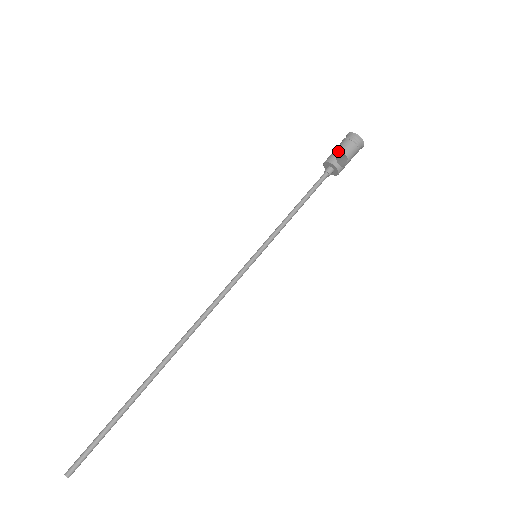
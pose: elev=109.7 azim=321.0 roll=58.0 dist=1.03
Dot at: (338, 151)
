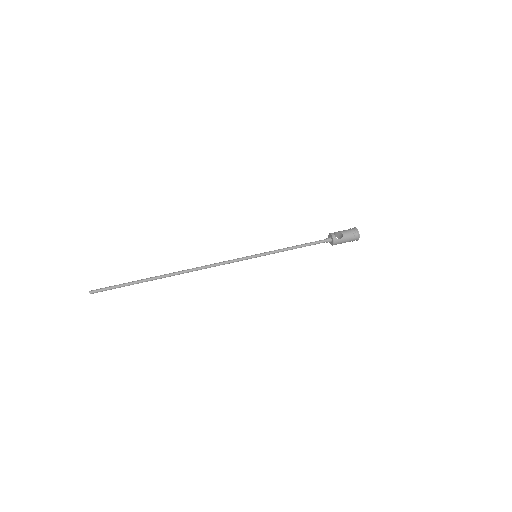
Dot at: (339, 231)
